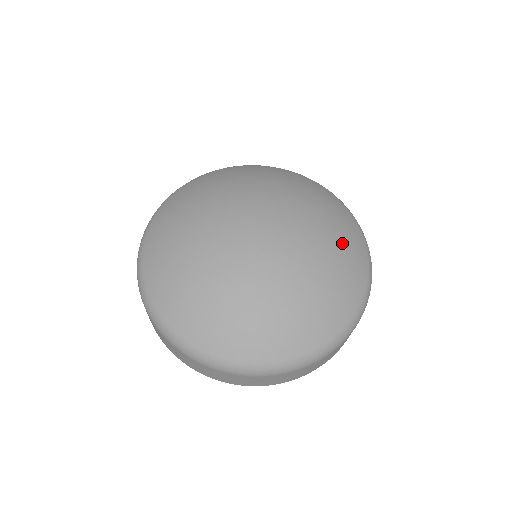
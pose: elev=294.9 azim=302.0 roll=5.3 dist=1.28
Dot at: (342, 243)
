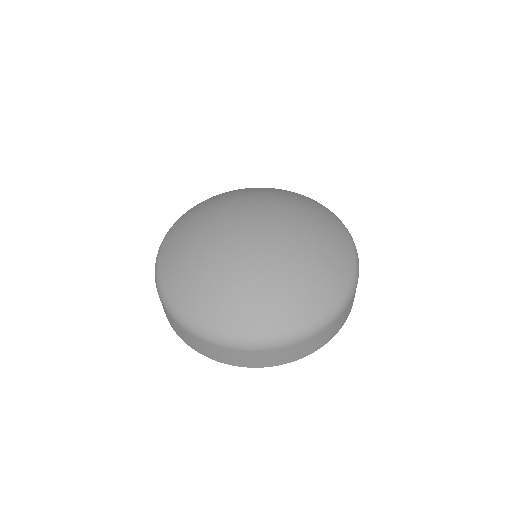
Dot at: (300, 201)
